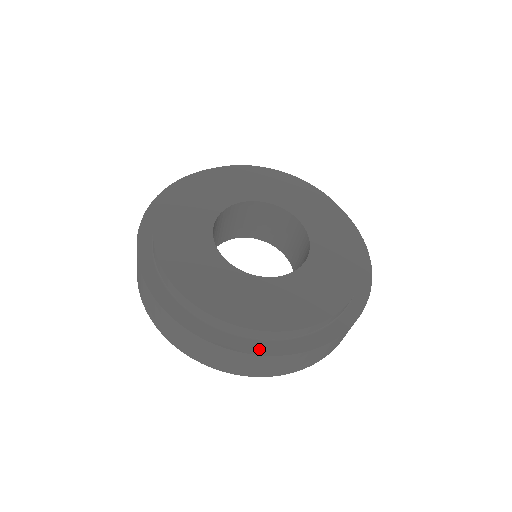
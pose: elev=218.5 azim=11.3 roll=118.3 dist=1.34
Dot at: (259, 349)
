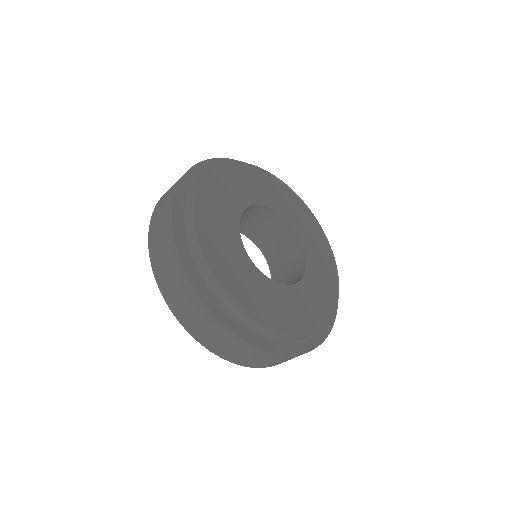
Dot at: (238, 330)
